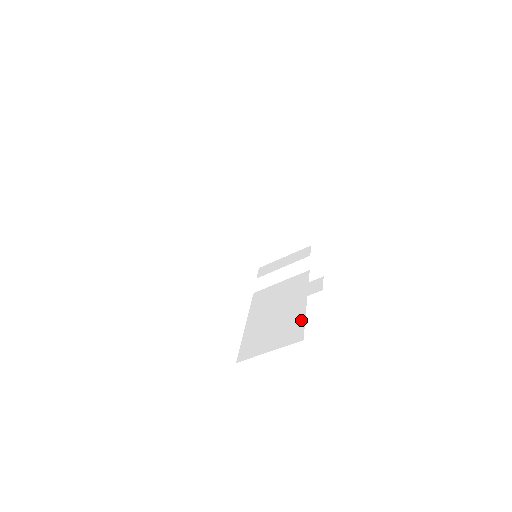
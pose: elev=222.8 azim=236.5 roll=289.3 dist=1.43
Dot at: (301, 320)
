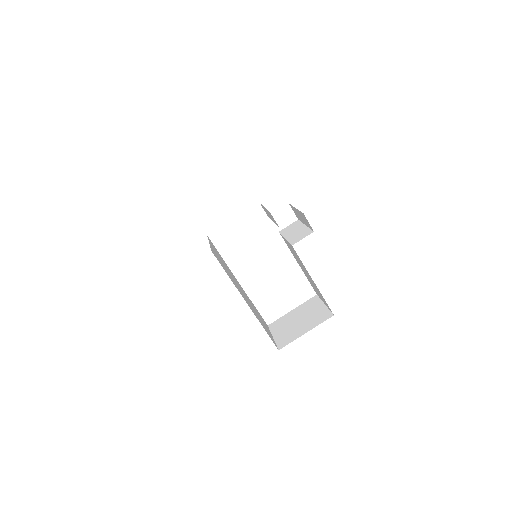
Dot at: occluded
